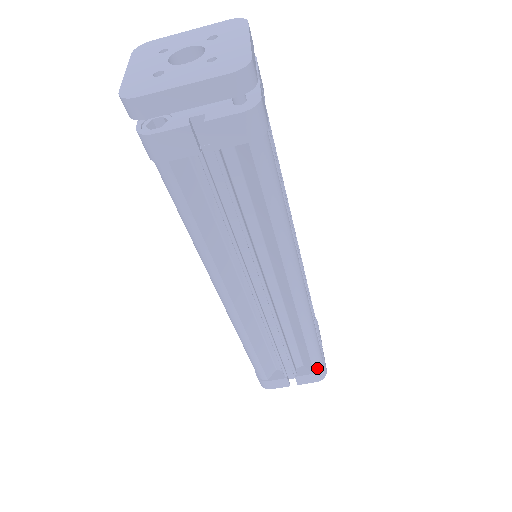
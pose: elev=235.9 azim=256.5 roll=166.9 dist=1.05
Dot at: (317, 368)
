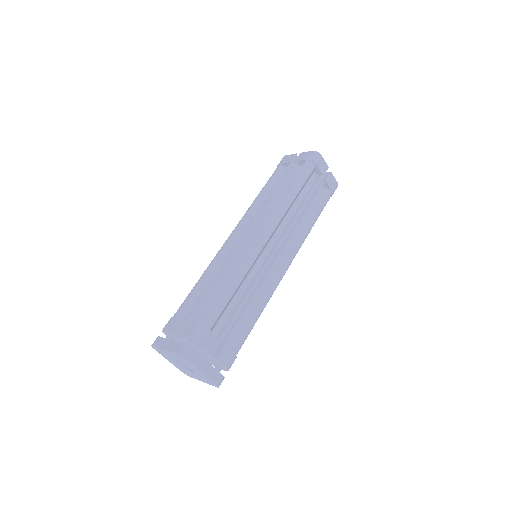
Dot at: occluded
